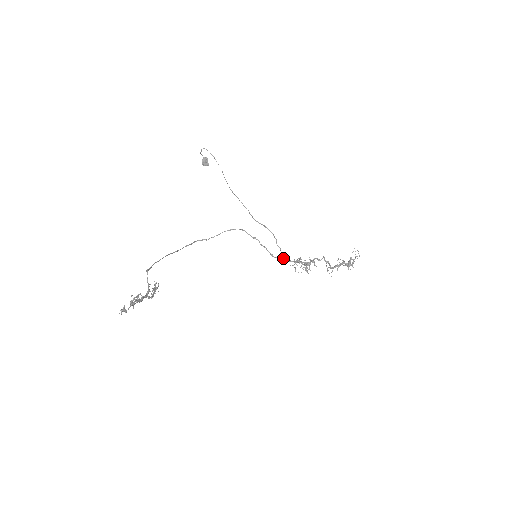
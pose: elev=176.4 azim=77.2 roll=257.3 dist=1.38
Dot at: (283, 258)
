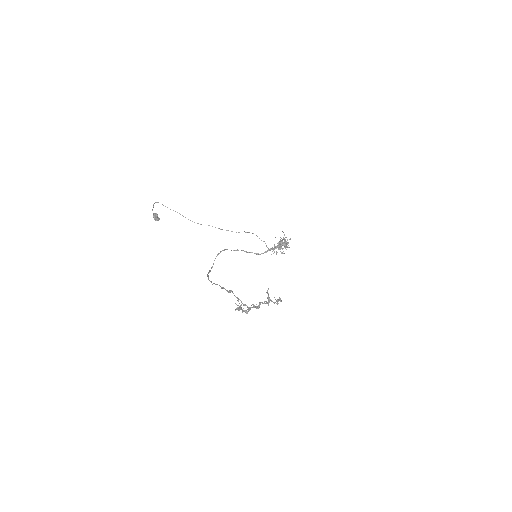
Dot at: (268, 250)
